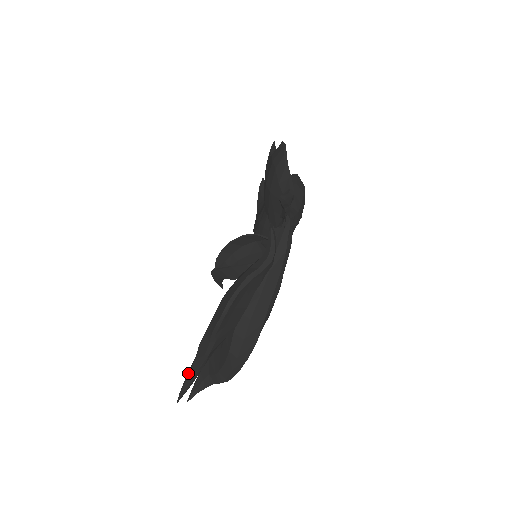
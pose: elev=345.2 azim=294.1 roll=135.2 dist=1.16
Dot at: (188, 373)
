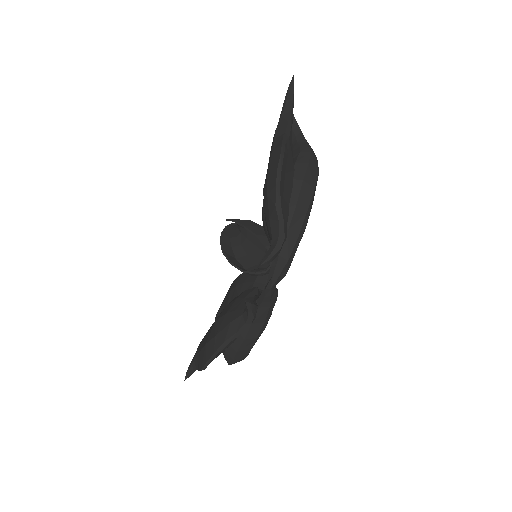
Dot at: (191, 362)
